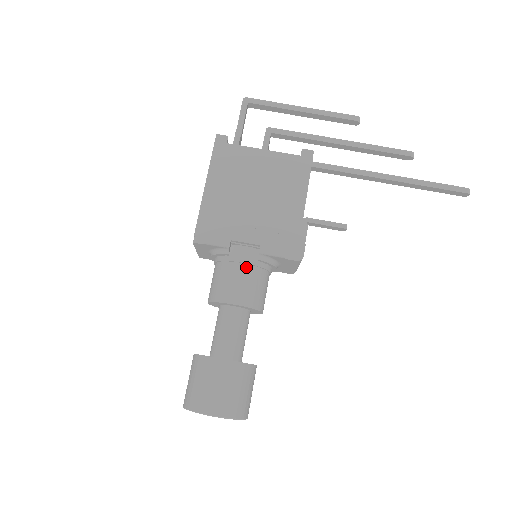
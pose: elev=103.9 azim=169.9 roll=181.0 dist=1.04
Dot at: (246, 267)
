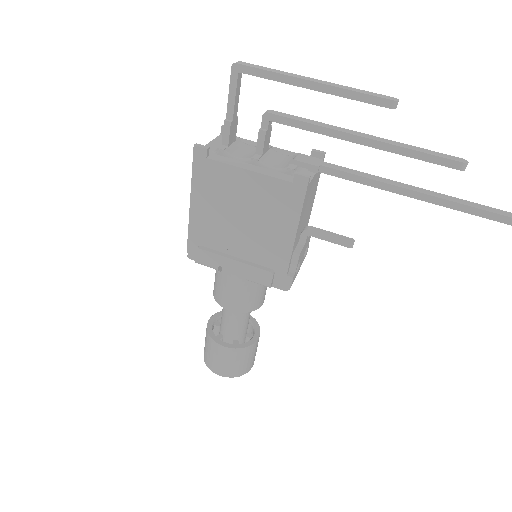
Dot at: (237, 284)
